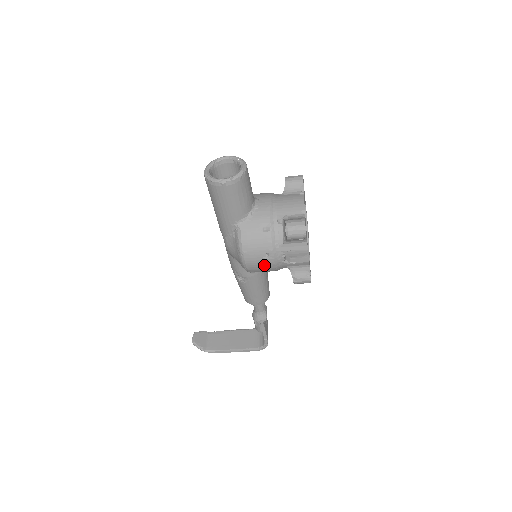
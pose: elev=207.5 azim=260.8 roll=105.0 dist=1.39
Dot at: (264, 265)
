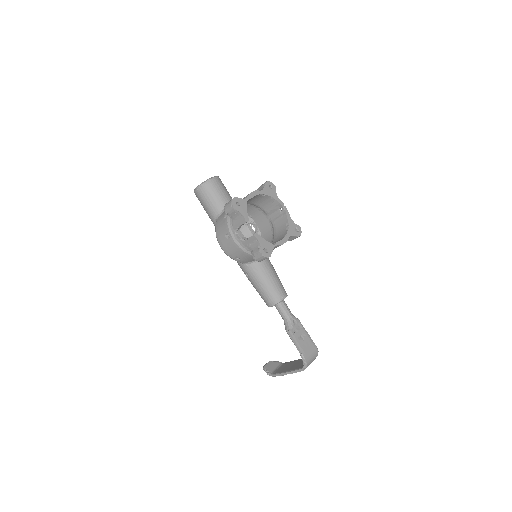
Dot at: (231, 246)
